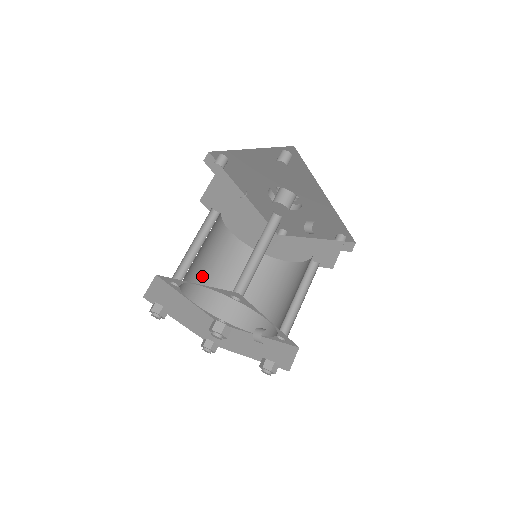
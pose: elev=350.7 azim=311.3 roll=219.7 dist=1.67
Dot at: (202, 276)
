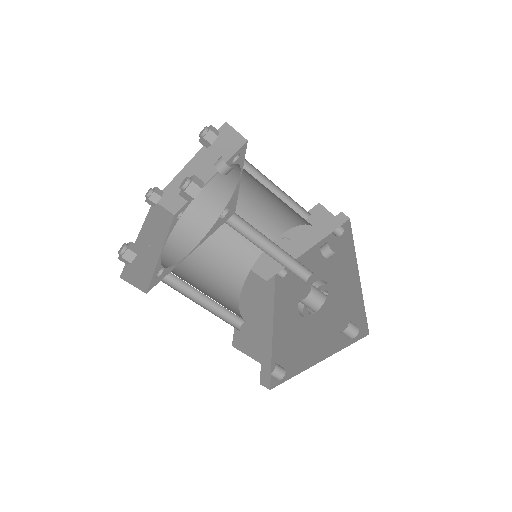
Dot at: (190, 263)
